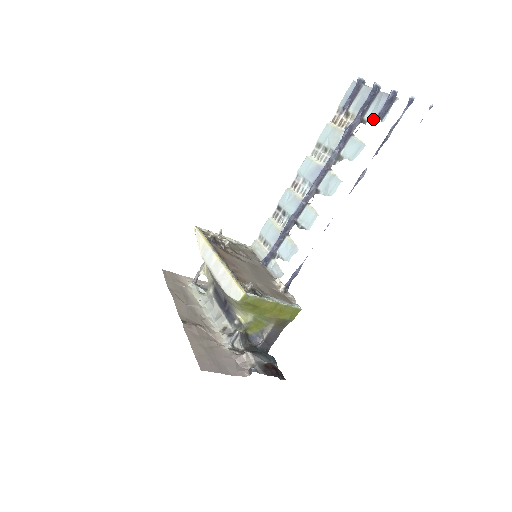
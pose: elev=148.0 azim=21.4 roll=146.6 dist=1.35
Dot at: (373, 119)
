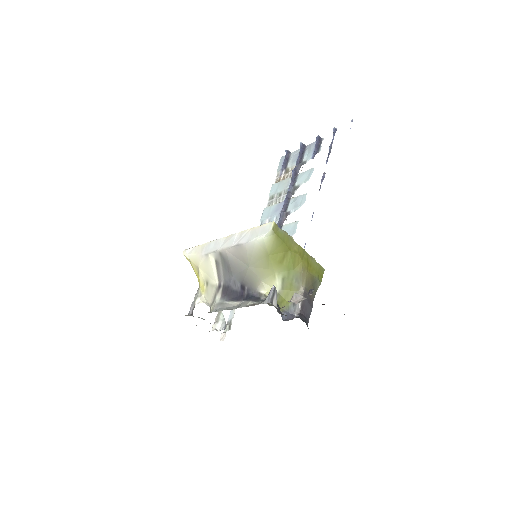
Dot at: (311, 156)
